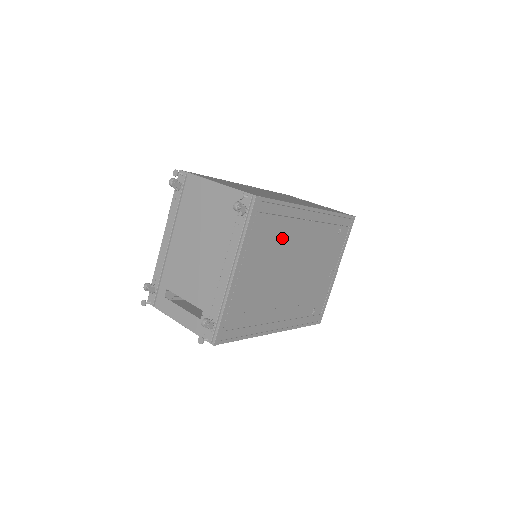
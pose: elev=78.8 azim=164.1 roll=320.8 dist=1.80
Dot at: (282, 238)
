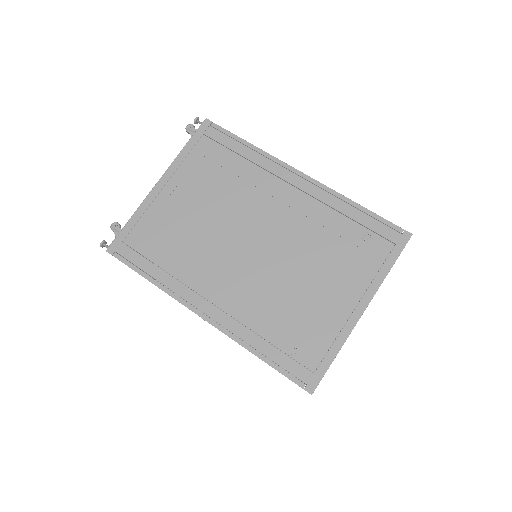
Dot at: (238, 183)
